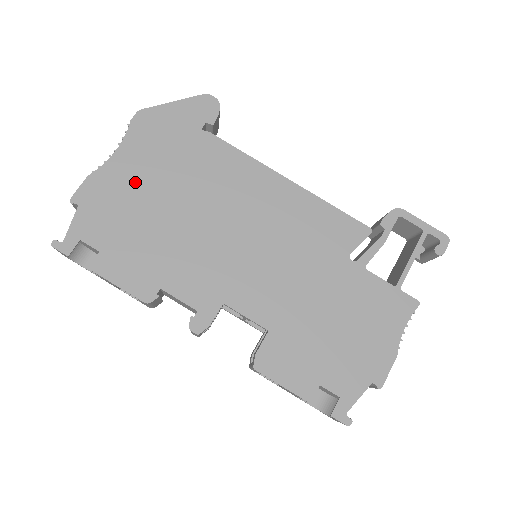
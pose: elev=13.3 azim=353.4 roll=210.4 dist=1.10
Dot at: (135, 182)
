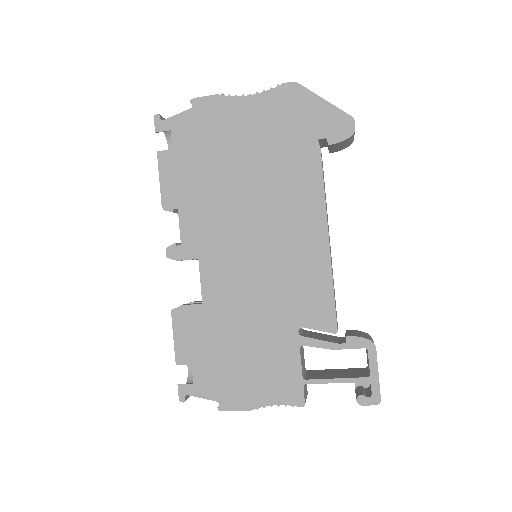
Dot at: (237, 129)
